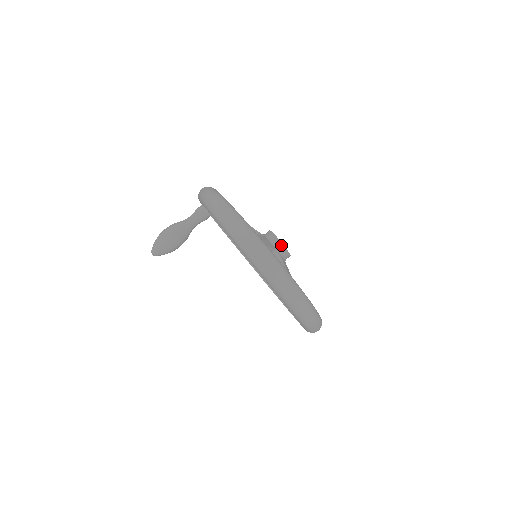
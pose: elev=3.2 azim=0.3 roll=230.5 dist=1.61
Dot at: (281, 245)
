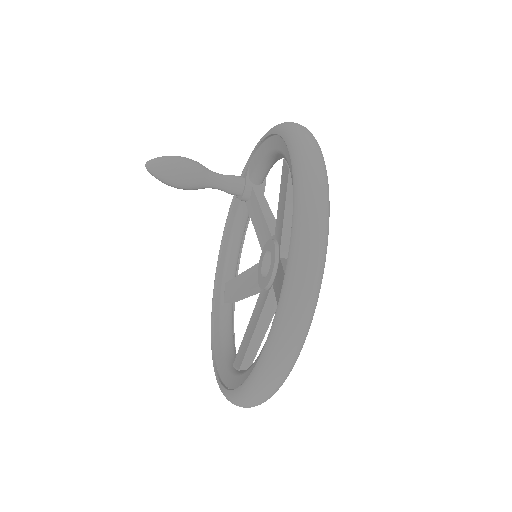
Dot at: occluded
